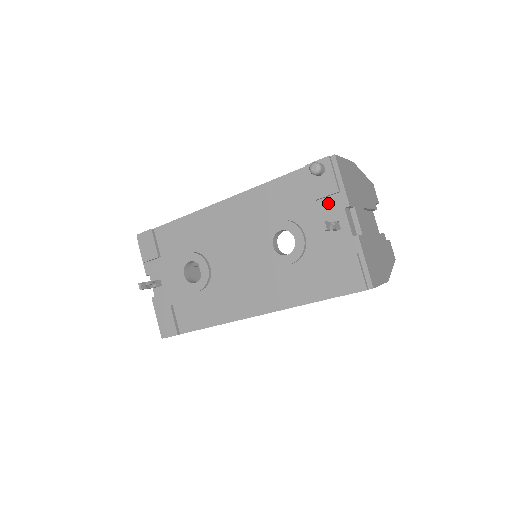
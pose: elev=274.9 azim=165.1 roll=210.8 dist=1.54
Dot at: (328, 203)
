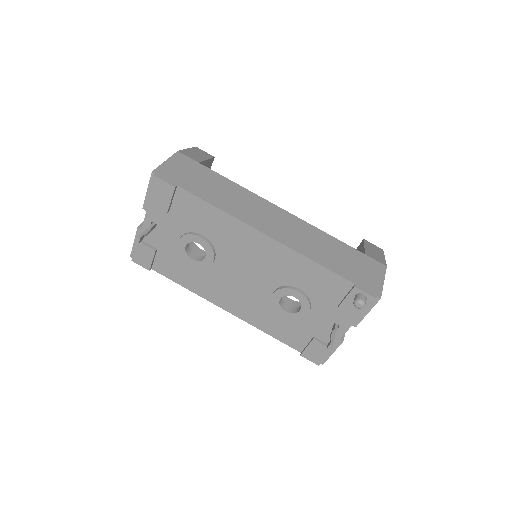
Dot at: (344, 314)
